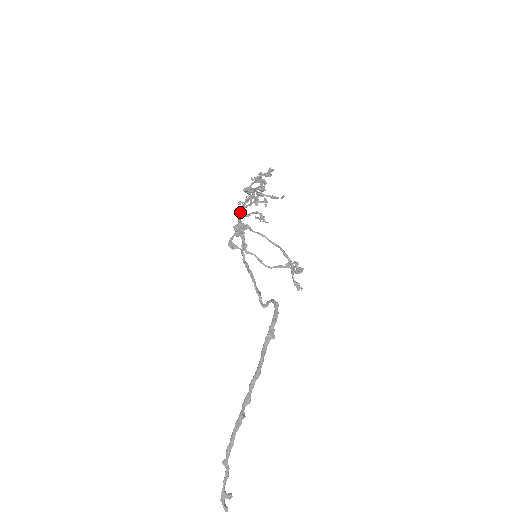
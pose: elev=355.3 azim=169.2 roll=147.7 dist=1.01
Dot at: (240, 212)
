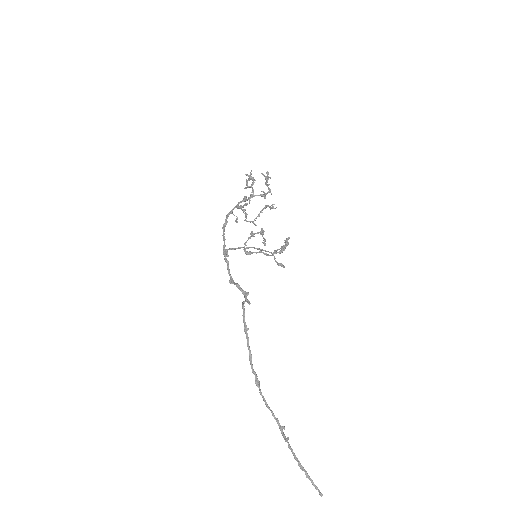
Dot at: occluded
